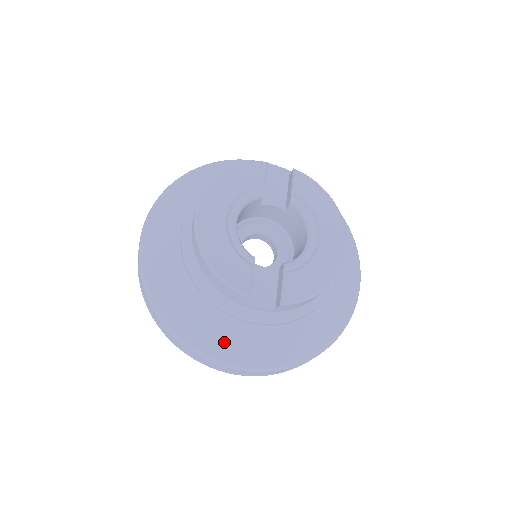
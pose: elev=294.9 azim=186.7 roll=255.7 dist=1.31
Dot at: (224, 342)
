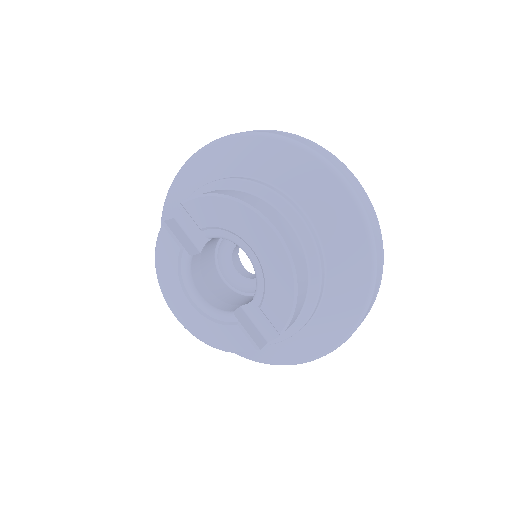
Dot at: (296, 352)
